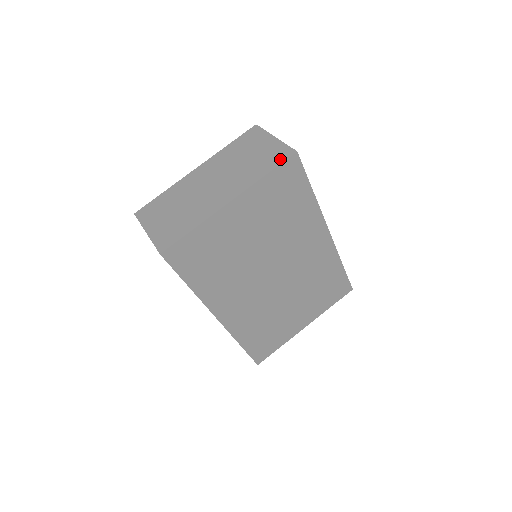
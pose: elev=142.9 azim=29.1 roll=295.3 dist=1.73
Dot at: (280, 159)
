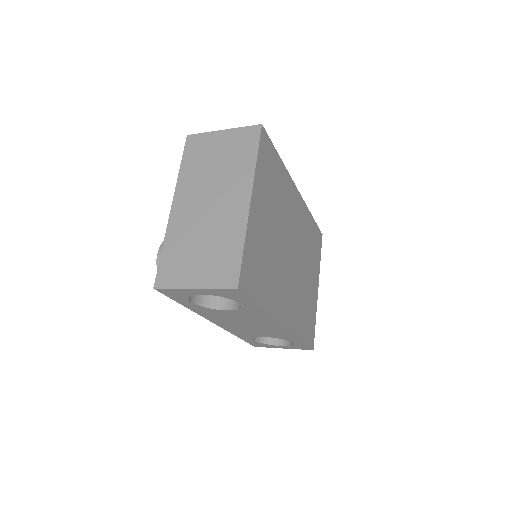
Dot at: (254, 139)
